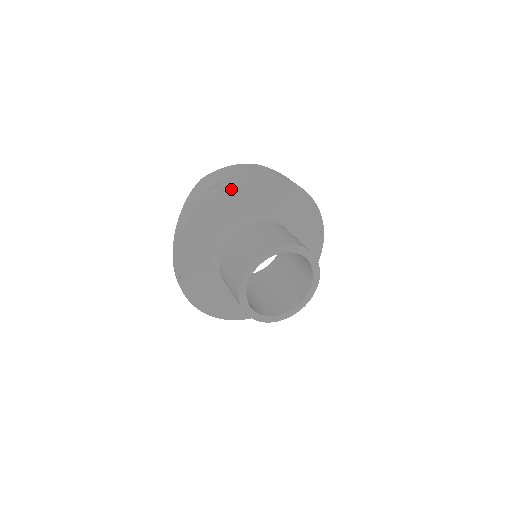
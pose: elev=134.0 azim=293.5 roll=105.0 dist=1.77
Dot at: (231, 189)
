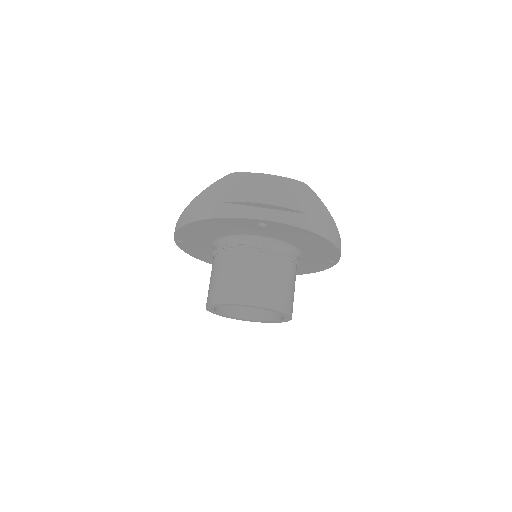
Dot at: (246, 220)
